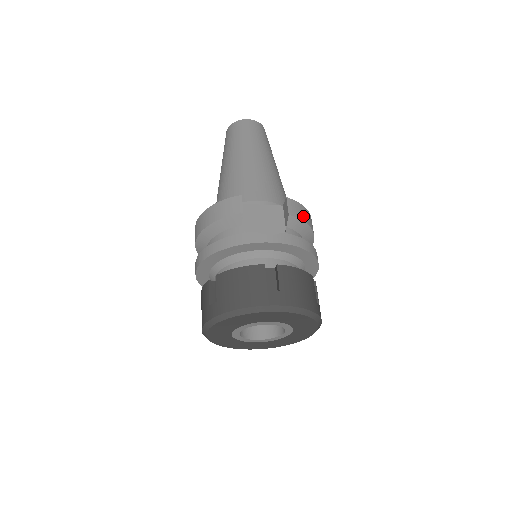
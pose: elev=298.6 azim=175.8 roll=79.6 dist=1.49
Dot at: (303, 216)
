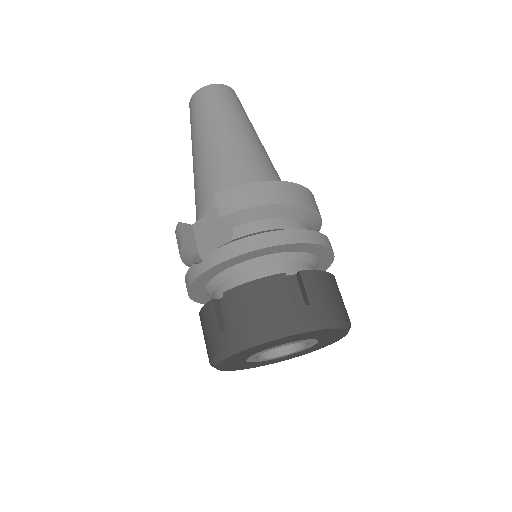
Dot at: (244, 201)
